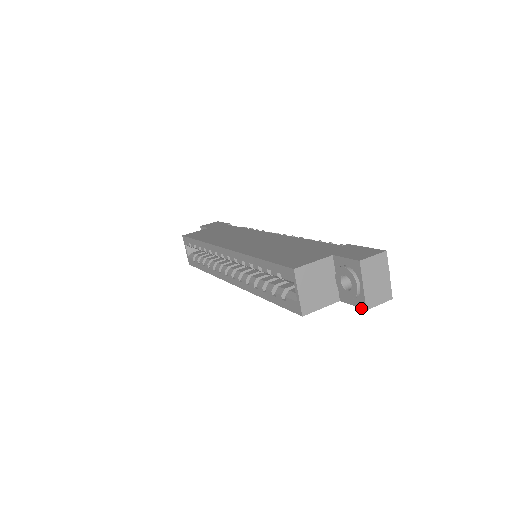
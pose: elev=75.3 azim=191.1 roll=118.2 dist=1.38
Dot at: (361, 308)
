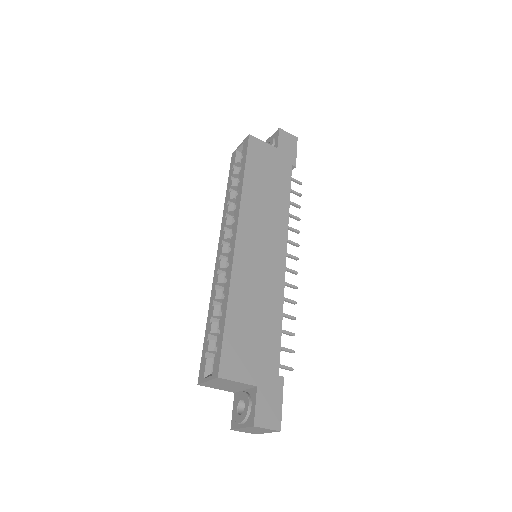
Dot at: (231, 423)
